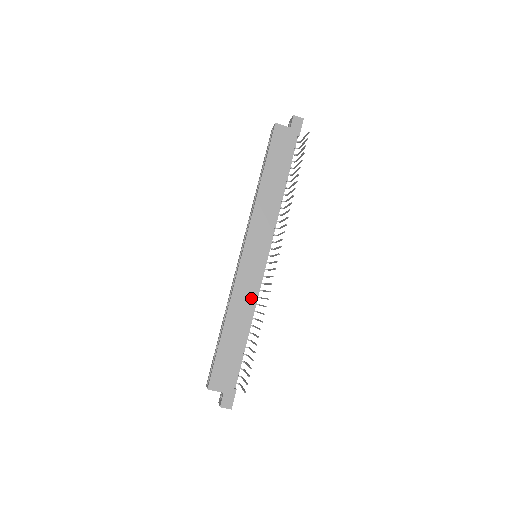
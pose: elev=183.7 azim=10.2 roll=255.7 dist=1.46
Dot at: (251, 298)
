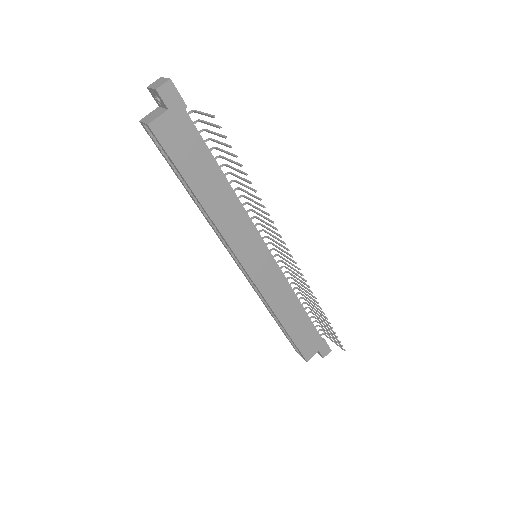
Dot at: (284, 288)
